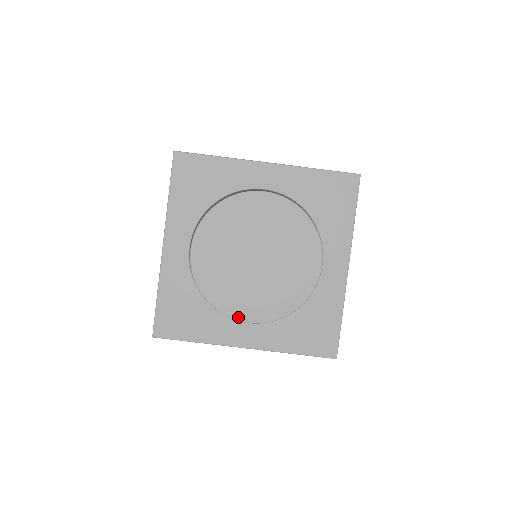
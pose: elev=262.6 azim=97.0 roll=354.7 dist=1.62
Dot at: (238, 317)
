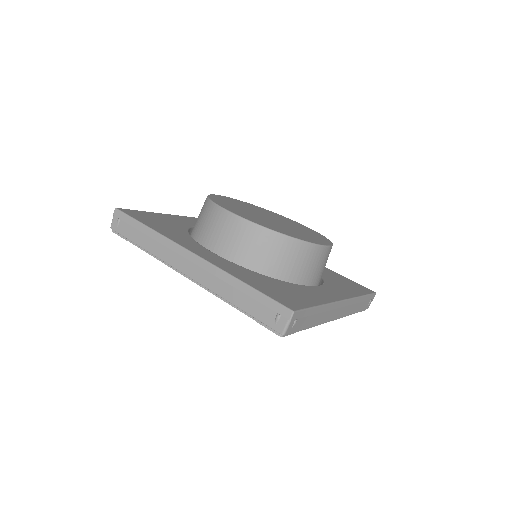
Dot at: (227, 209)
